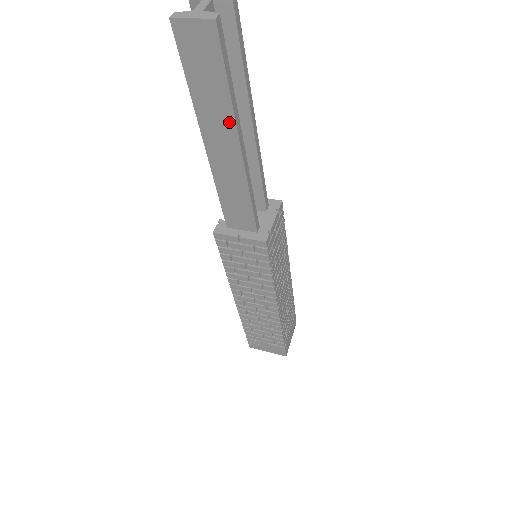
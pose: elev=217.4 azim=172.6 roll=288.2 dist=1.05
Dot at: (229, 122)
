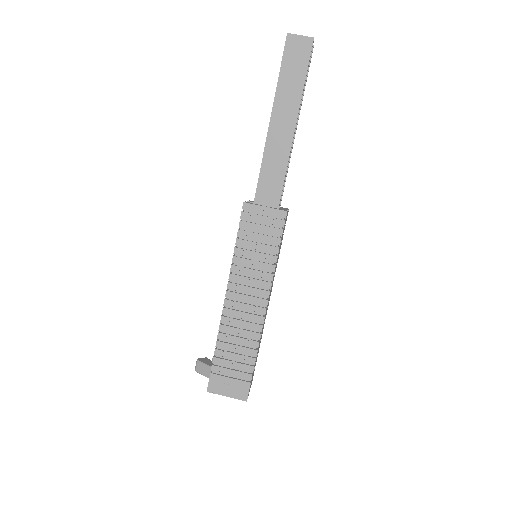
Dot at: (296, 103)
